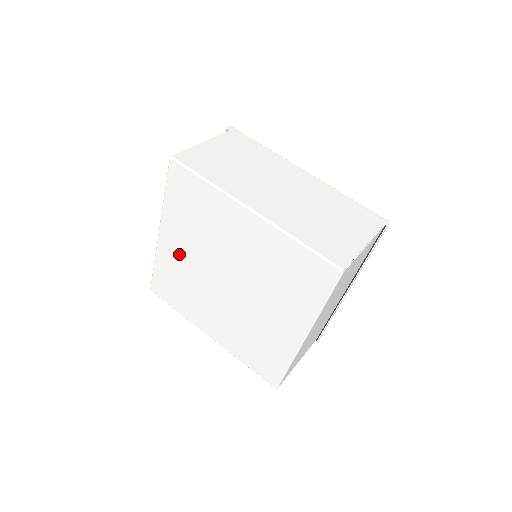
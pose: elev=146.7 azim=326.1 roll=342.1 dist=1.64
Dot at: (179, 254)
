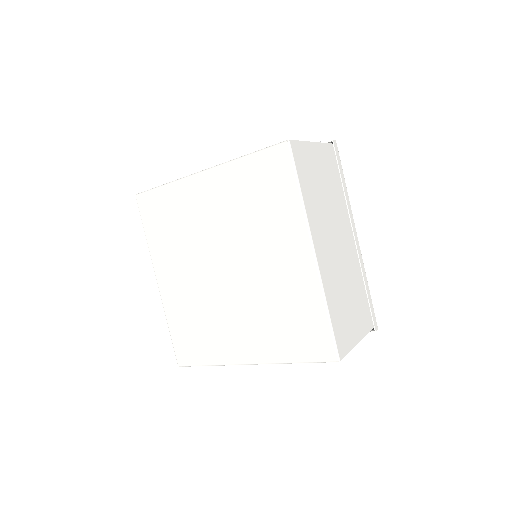
Dot at: (203, 205)
